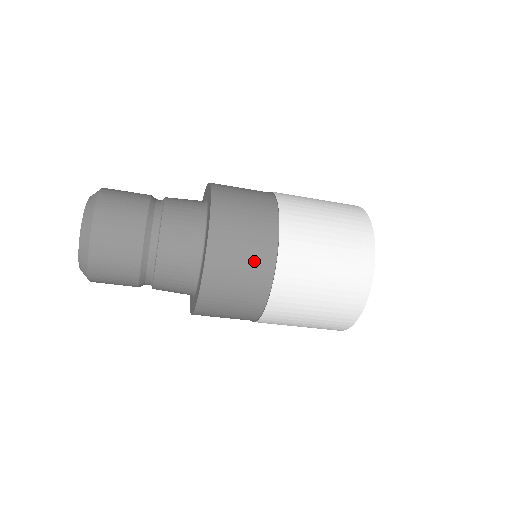
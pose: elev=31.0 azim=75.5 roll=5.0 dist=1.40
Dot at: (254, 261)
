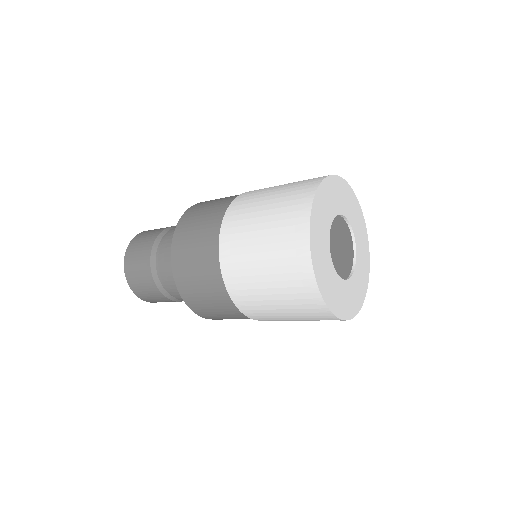
Dot at: (229, 314)
